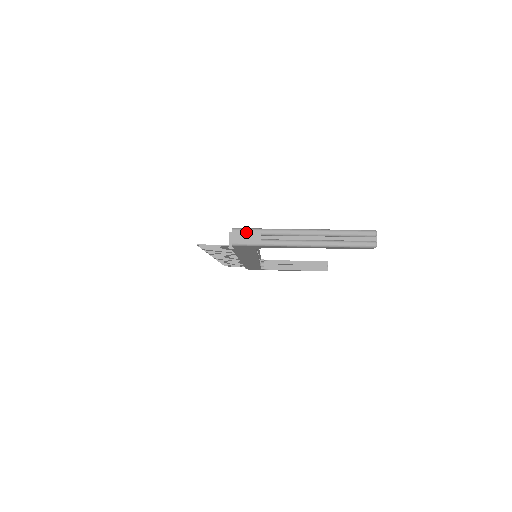
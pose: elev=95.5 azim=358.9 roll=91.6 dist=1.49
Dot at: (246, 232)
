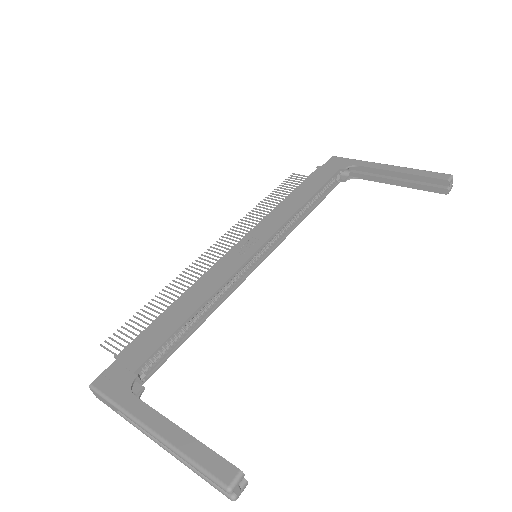
Dot at: (101, 397)
